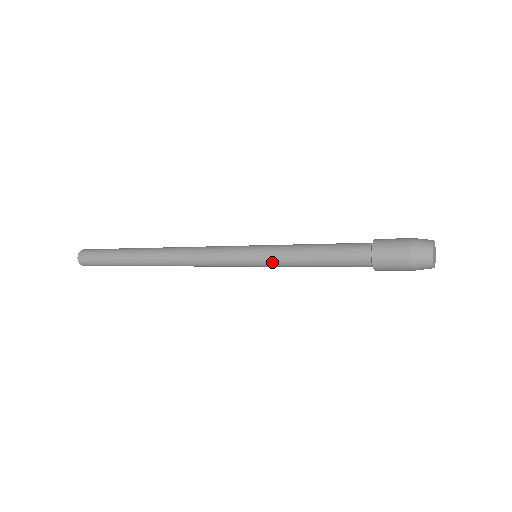
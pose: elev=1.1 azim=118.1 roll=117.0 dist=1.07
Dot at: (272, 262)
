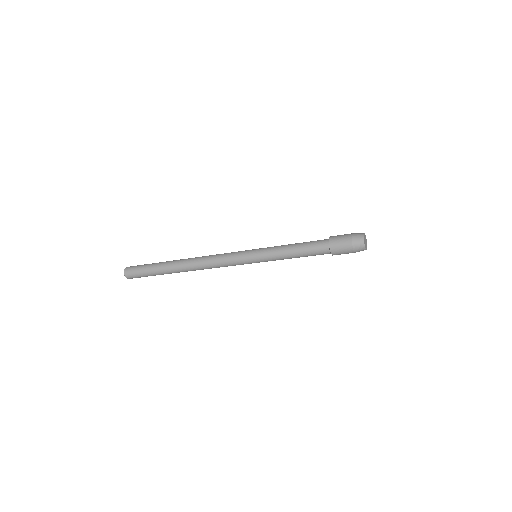
Dot at: (267, 257)
